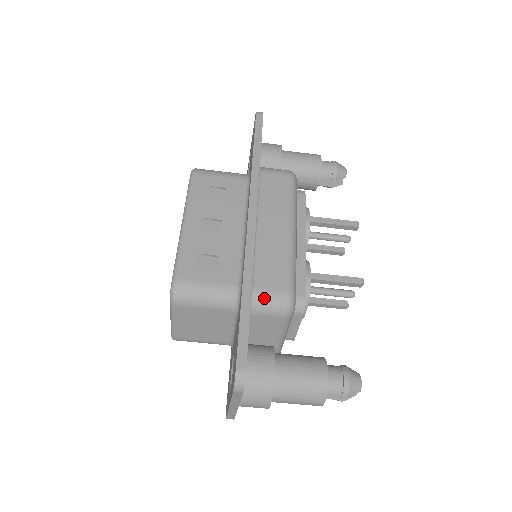
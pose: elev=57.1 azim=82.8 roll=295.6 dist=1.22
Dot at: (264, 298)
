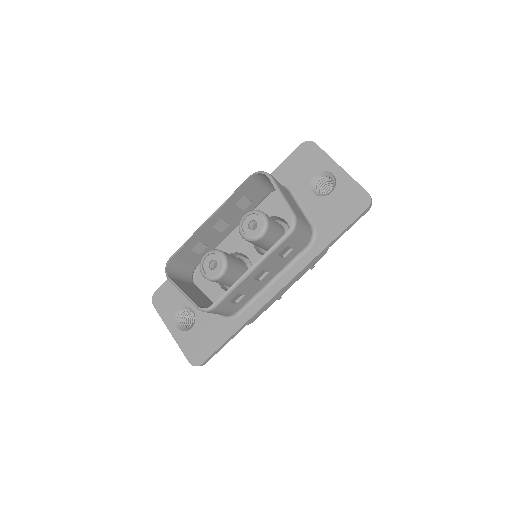
Dot at: occluded
